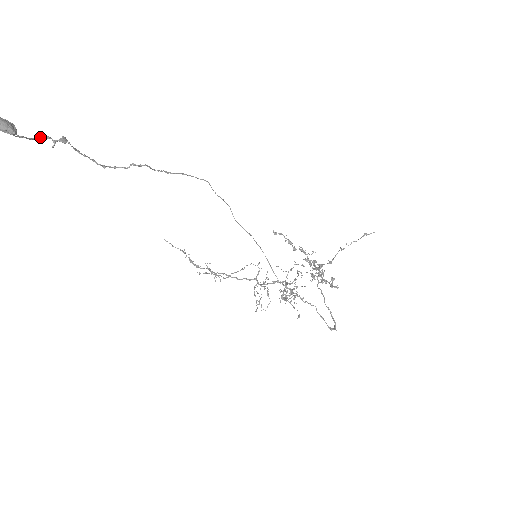
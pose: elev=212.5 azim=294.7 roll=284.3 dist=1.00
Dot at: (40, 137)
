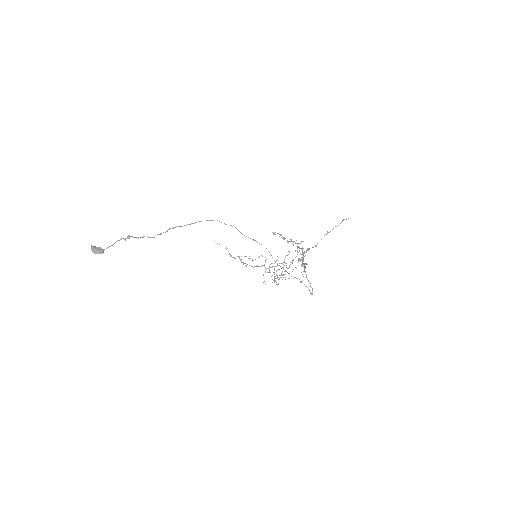
Dot at: (118, 240)
